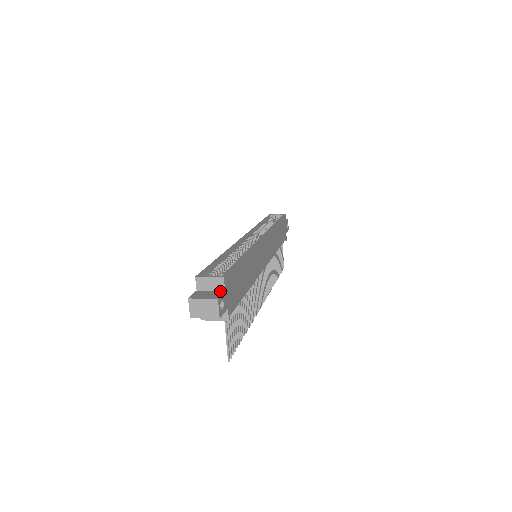
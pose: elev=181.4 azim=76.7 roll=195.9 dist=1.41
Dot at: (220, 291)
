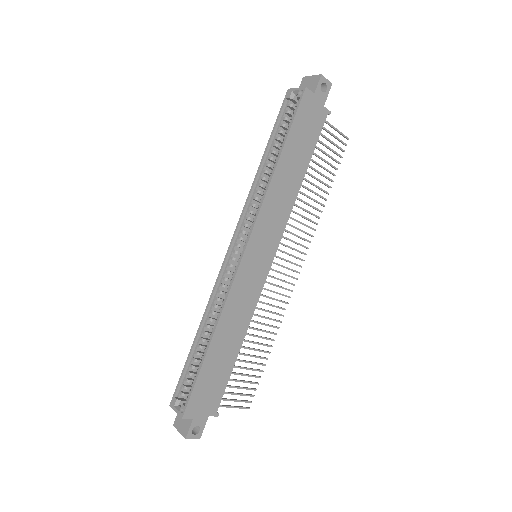
Dot at: (190, 419)
